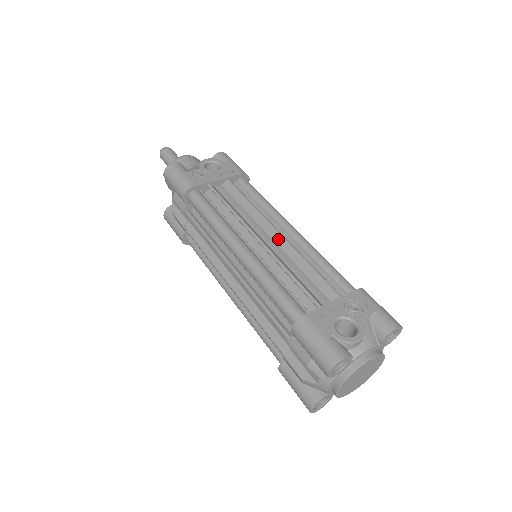
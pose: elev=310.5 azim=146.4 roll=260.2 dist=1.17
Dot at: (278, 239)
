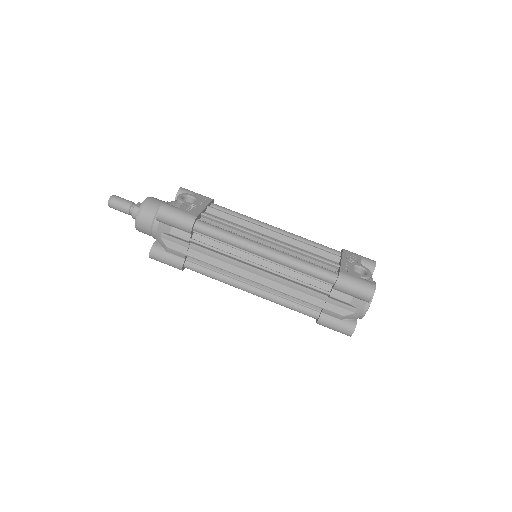
Dot at: (277, 236)
